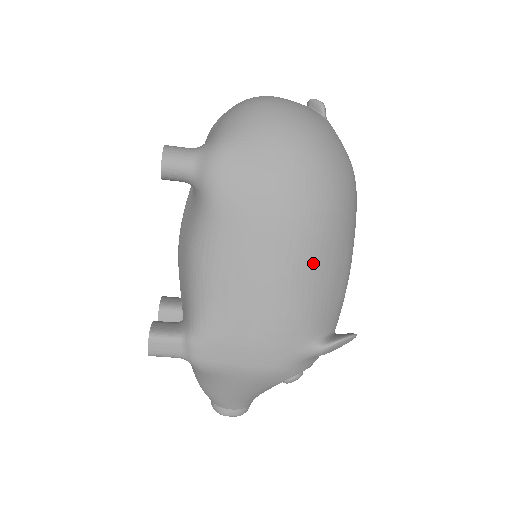
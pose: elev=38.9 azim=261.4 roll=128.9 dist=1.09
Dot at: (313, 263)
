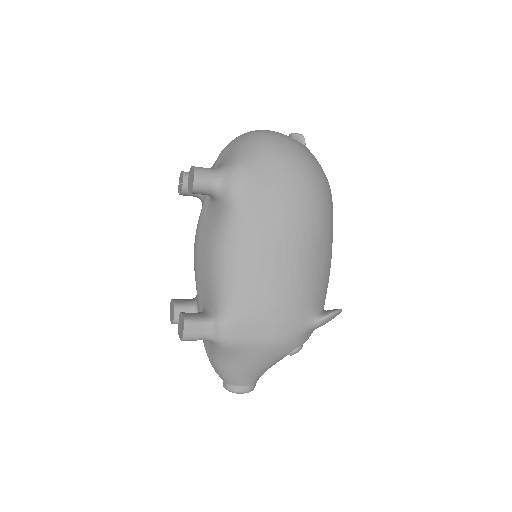
Dot at: (311, 252)
